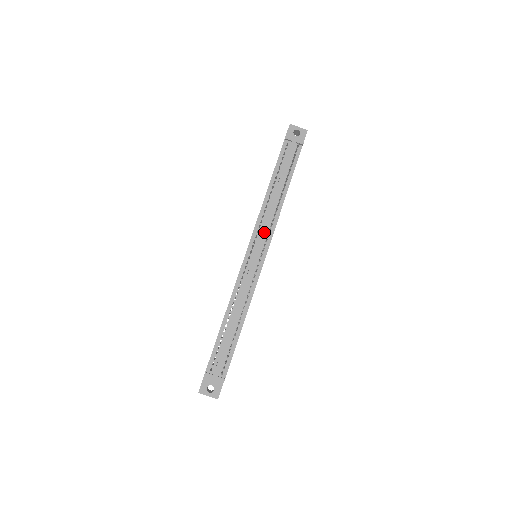
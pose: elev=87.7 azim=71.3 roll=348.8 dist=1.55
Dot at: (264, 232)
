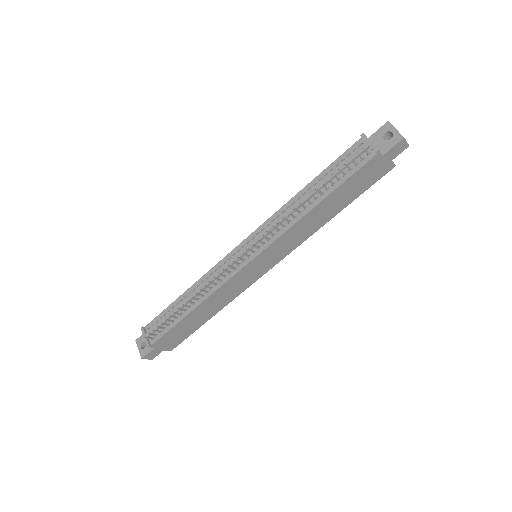
Dot at: (265, 233)
